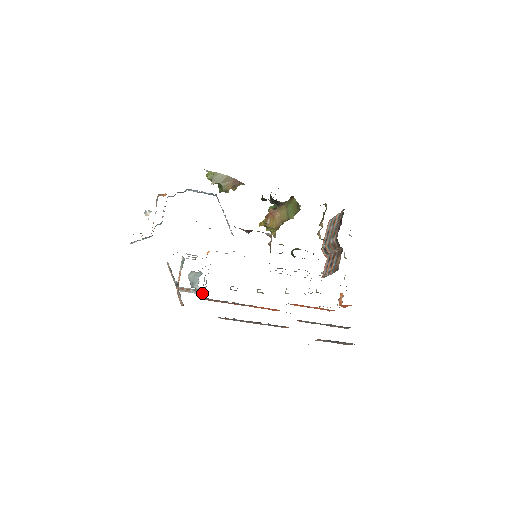
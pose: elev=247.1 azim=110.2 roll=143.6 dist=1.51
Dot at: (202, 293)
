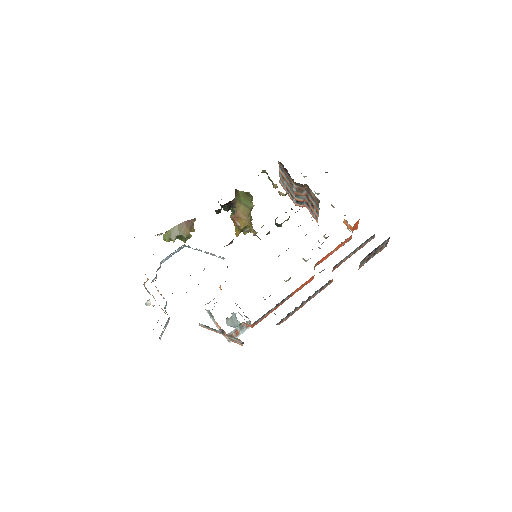
Dot at: occluded
